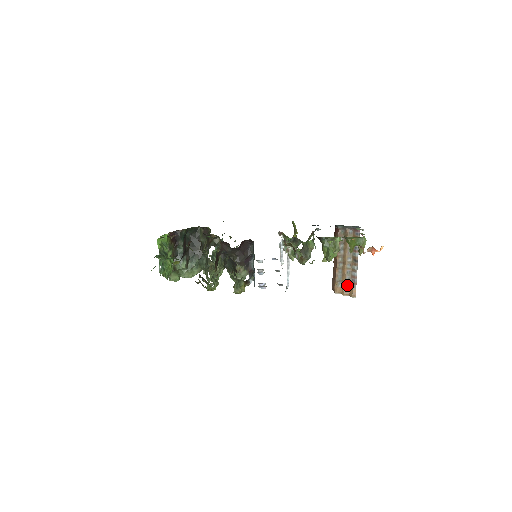
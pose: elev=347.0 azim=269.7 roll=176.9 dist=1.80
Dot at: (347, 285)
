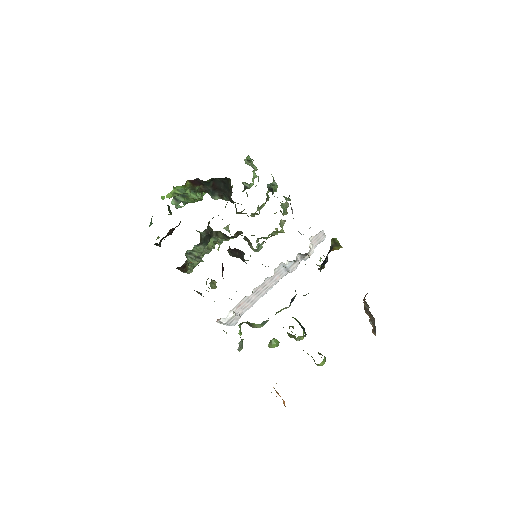
Dot at: occluded
